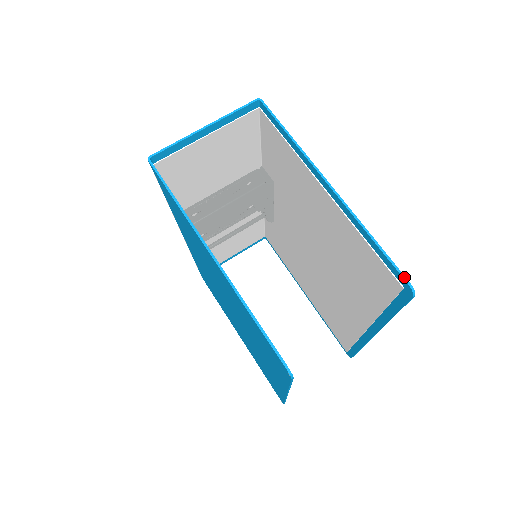
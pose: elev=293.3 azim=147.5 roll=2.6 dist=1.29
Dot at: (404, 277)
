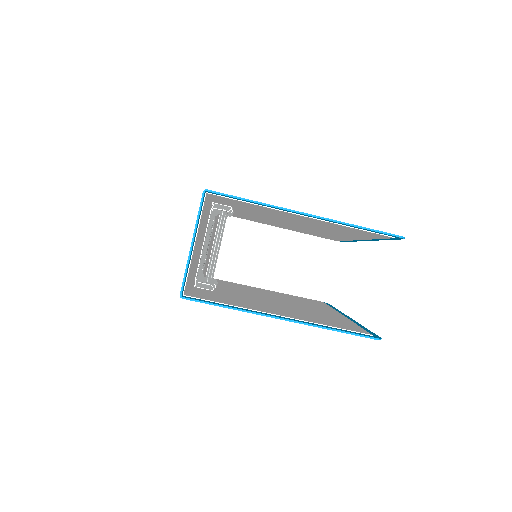
Dot at: (393, 235)
